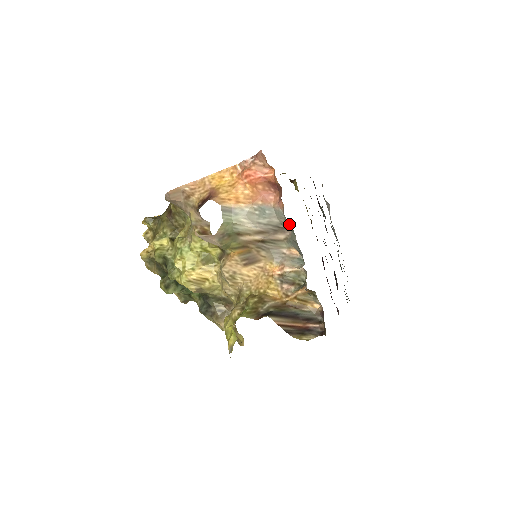
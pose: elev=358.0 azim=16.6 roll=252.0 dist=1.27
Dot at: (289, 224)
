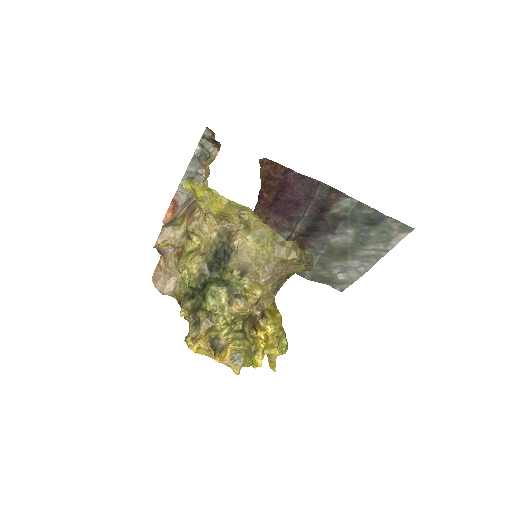
Dot at: (180, 188)
